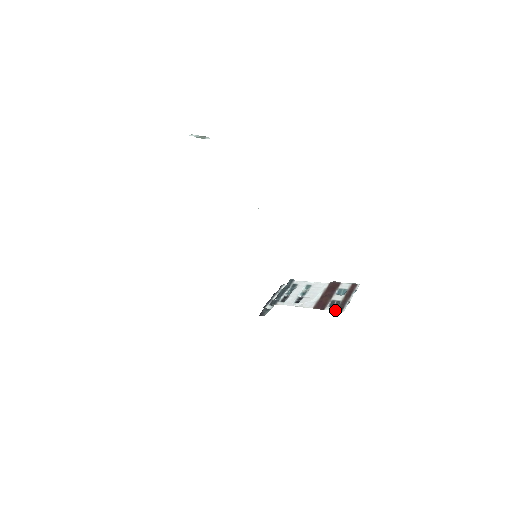
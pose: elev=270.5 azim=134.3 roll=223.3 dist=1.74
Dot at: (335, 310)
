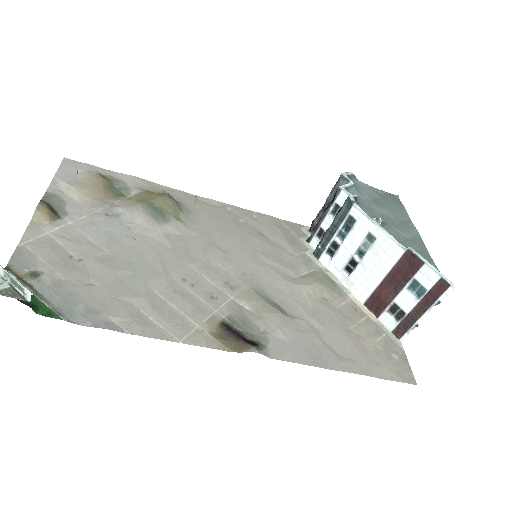
Dot at: (391, 331)
